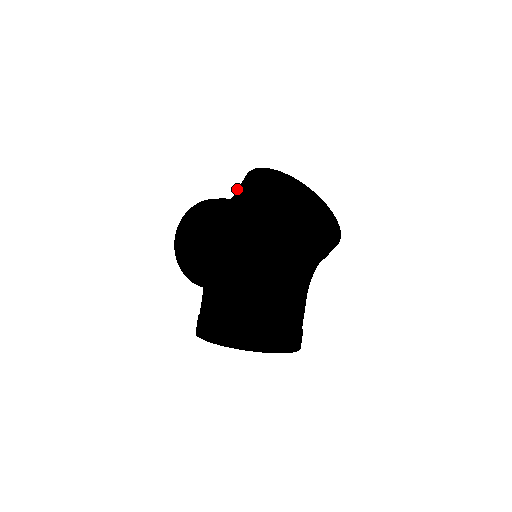
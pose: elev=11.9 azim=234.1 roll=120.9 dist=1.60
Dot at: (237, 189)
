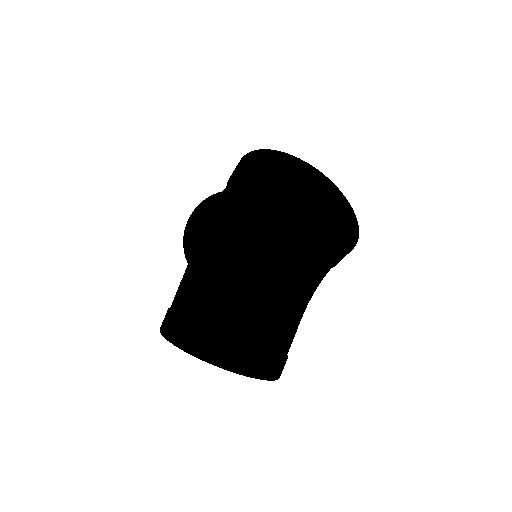
Dot at: (239, 167)
